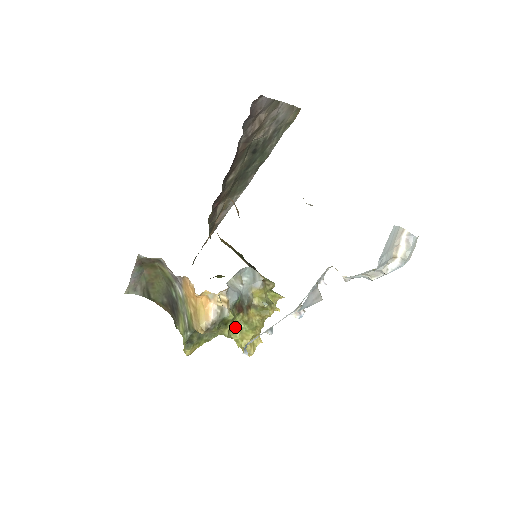
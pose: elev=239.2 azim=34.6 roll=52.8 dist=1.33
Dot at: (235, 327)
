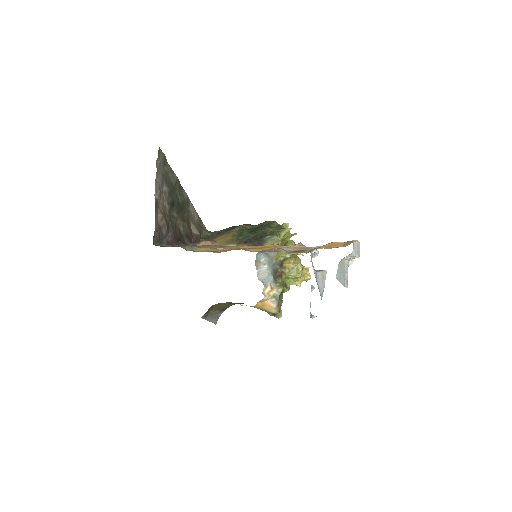
Dot at: (287, 281)
